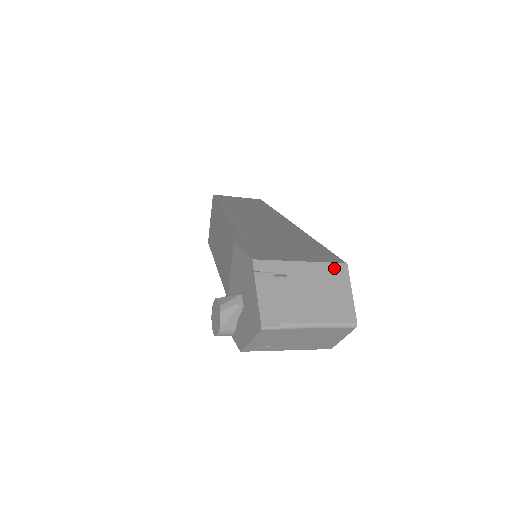
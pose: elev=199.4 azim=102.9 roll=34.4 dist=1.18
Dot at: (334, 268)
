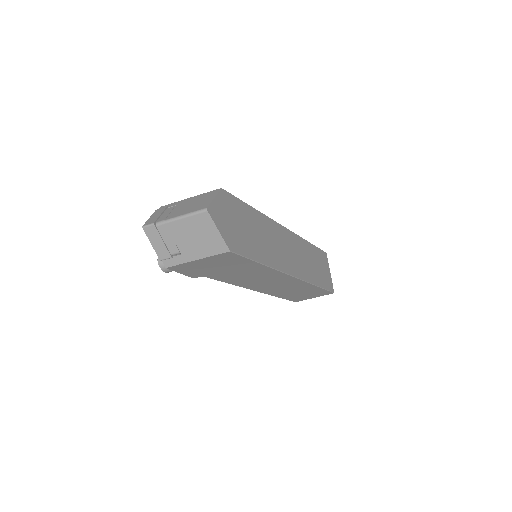
Dot at: (210, 193)
